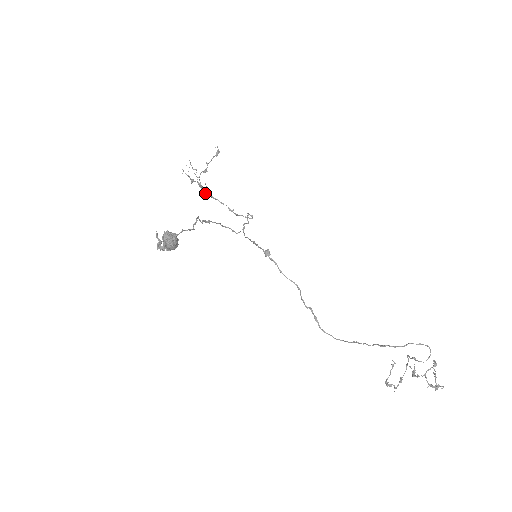
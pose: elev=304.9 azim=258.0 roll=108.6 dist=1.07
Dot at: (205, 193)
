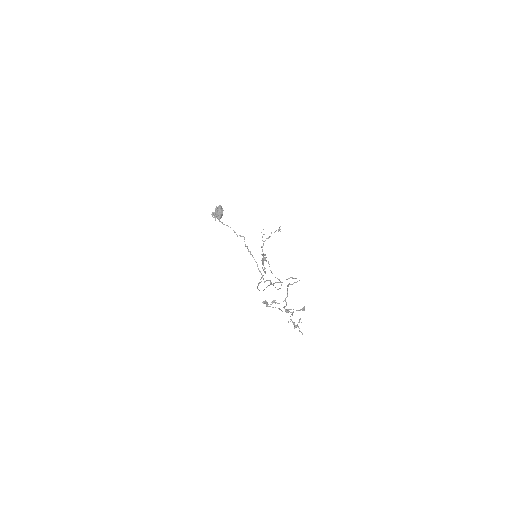
Dot at: occluded
